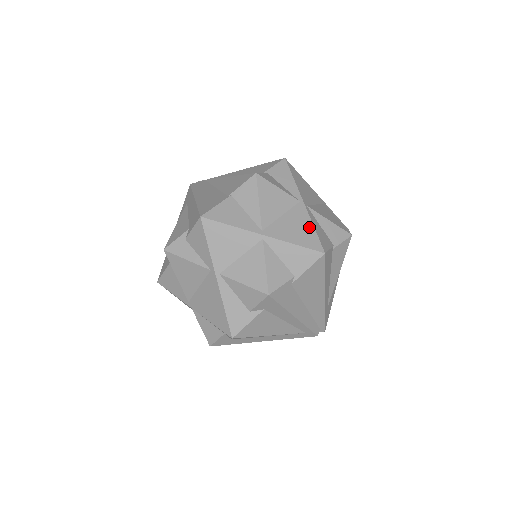
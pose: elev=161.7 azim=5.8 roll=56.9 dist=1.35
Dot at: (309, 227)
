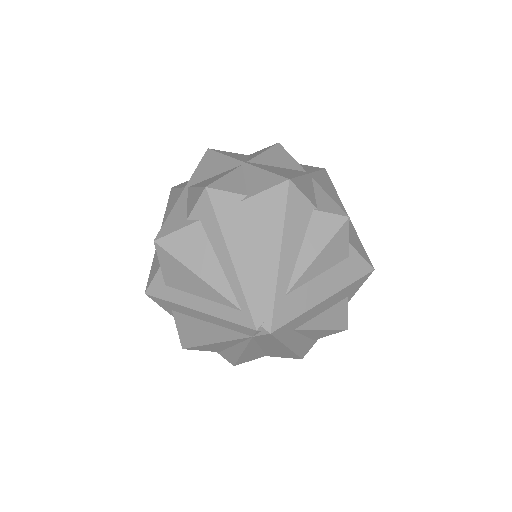
Dot at: (295, 174)
